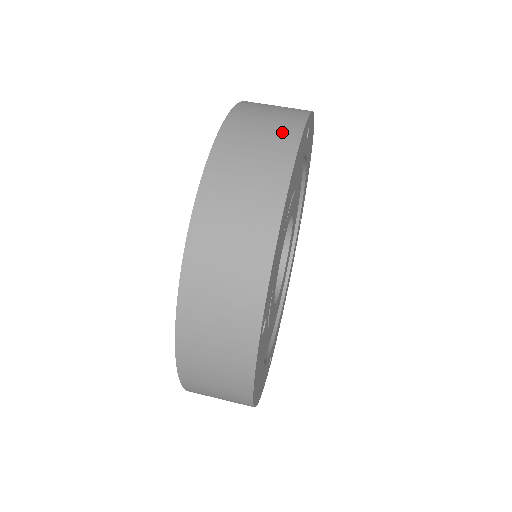
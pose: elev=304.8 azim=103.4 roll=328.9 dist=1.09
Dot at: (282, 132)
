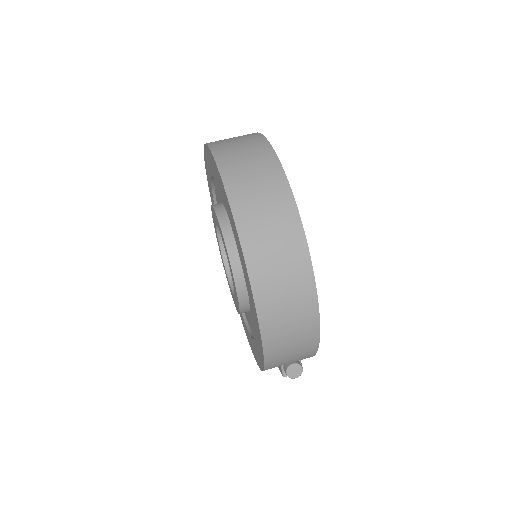
Dot at: occluded
